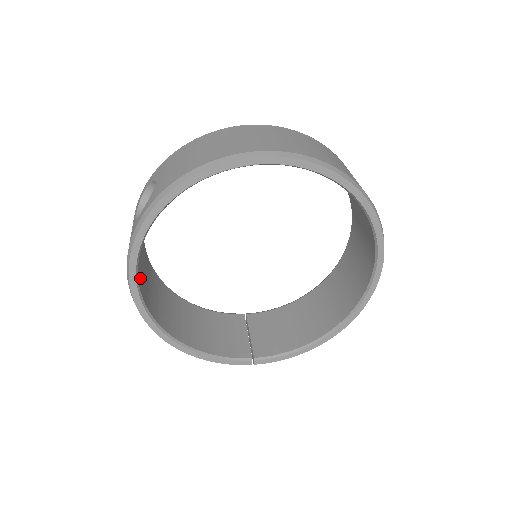
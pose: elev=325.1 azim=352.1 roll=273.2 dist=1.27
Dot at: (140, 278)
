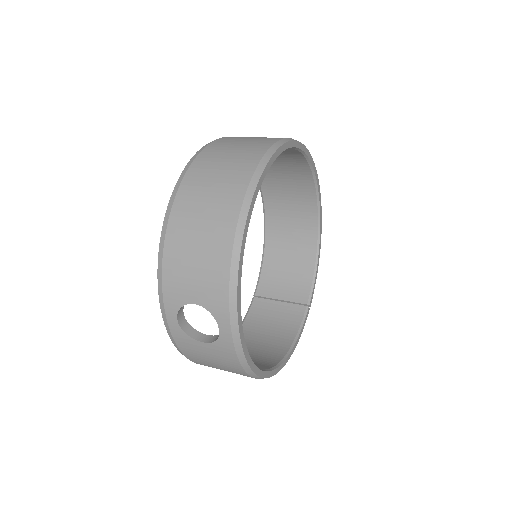
Dot at: occluded
